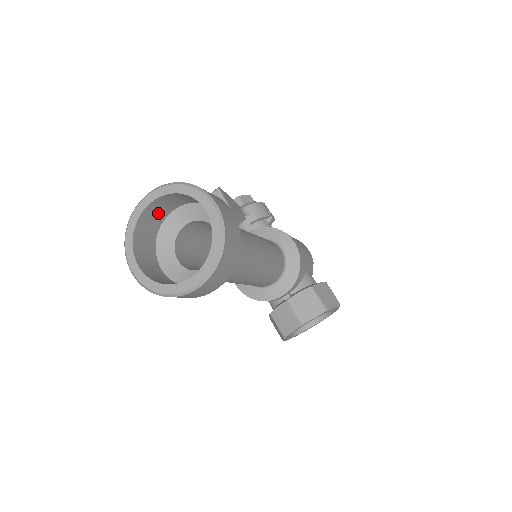
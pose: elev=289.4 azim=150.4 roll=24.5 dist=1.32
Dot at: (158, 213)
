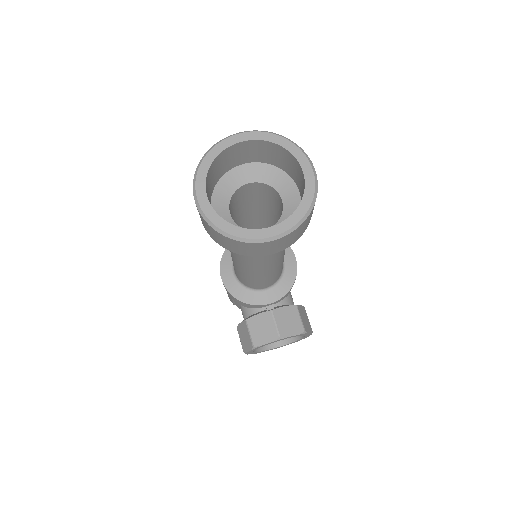
Dot at: (234, 158)
